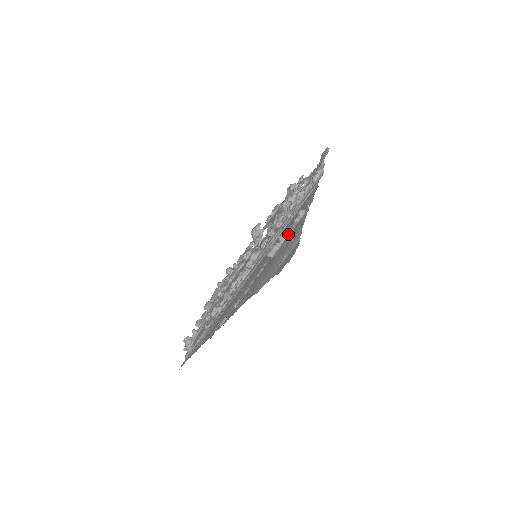
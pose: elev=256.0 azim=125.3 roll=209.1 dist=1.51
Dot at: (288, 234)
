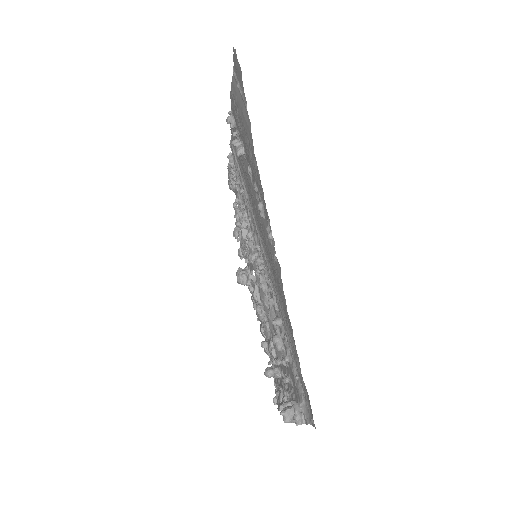
Dot at: (238, 138)
